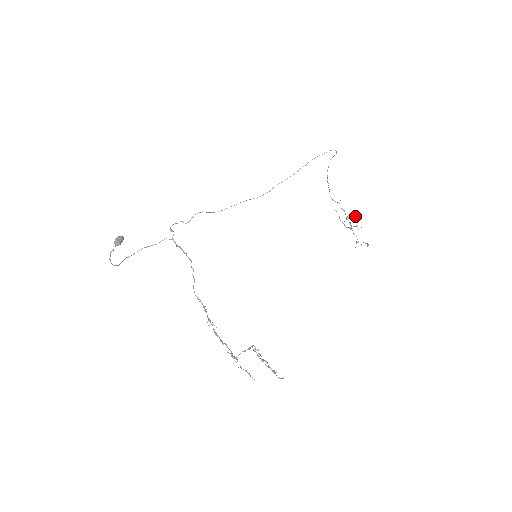
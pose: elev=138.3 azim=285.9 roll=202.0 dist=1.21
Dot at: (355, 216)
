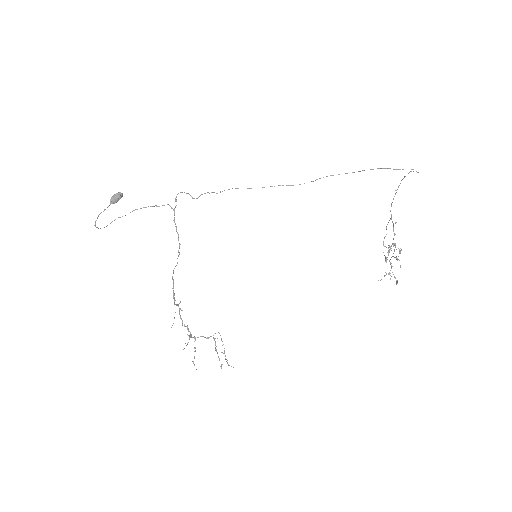
Dot at: (399, 250)
